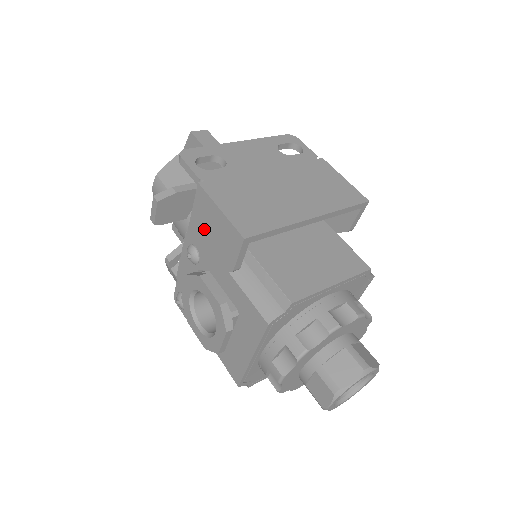
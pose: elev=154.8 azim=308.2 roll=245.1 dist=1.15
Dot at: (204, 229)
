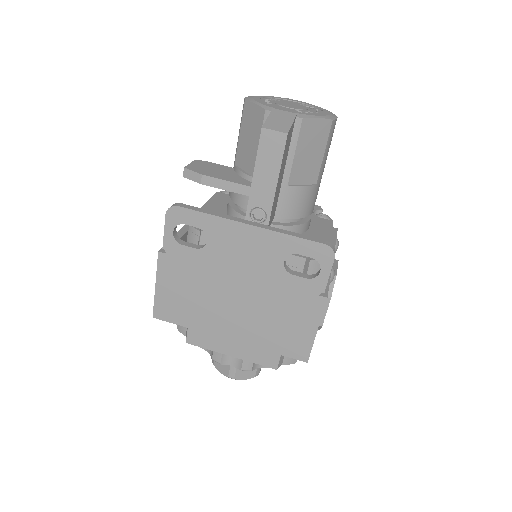
Dot at: occluded
